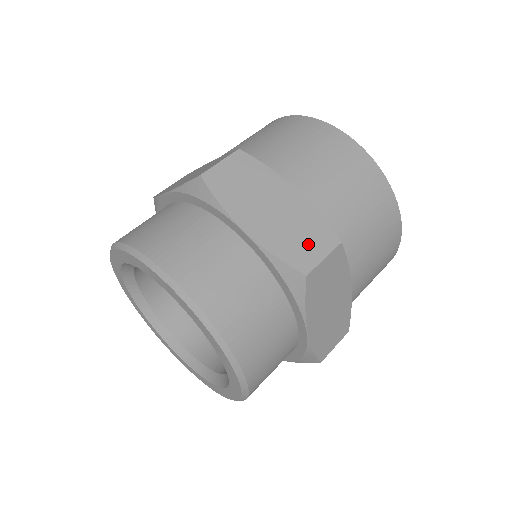
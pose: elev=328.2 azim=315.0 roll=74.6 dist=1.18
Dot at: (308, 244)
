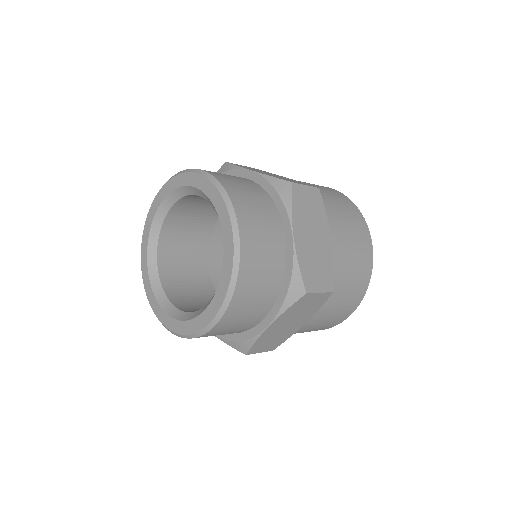
Dot at: occluded
